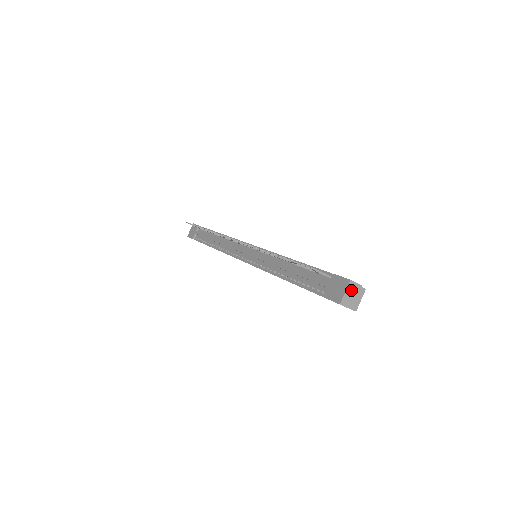
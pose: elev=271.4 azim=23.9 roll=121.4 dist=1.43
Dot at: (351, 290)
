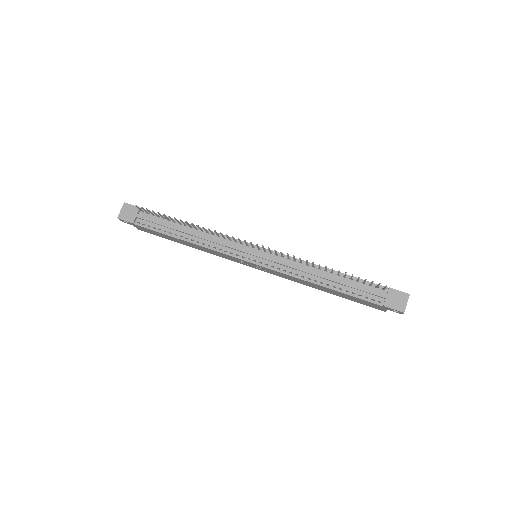
Dot at: (407, 301)
